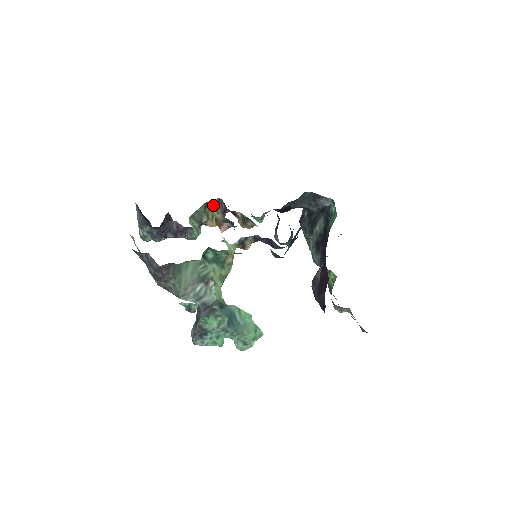
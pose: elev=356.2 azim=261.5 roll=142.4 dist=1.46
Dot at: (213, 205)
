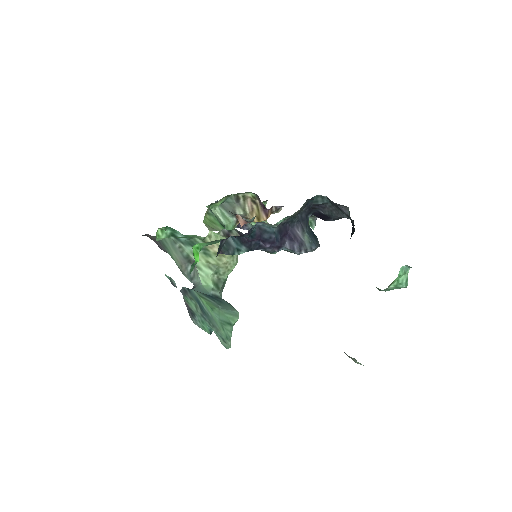
Dot at: (252, 199)
